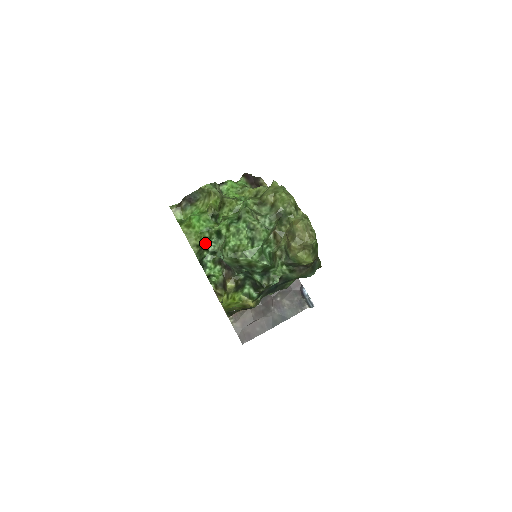
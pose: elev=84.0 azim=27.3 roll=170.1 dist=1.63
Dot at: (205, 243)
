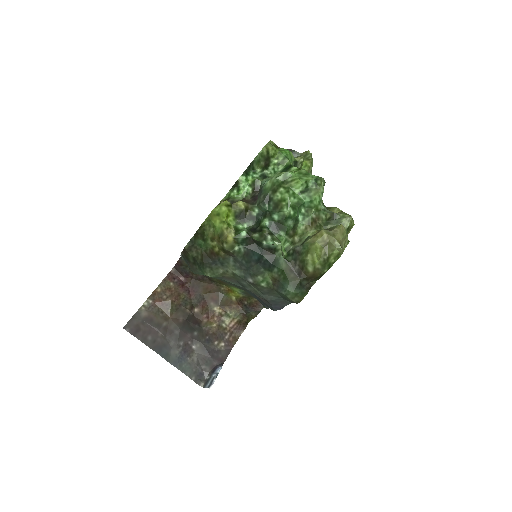
Dot at: (270, 163)
